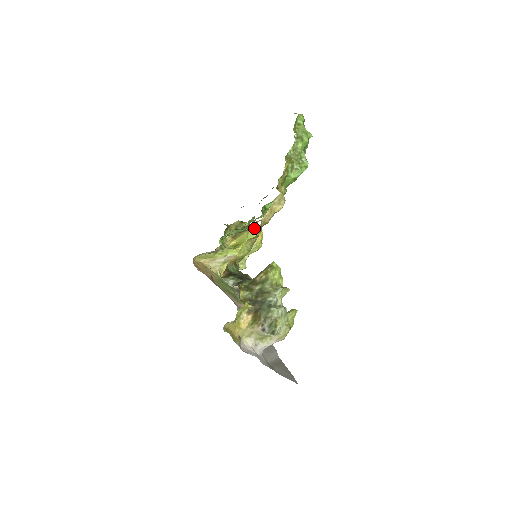
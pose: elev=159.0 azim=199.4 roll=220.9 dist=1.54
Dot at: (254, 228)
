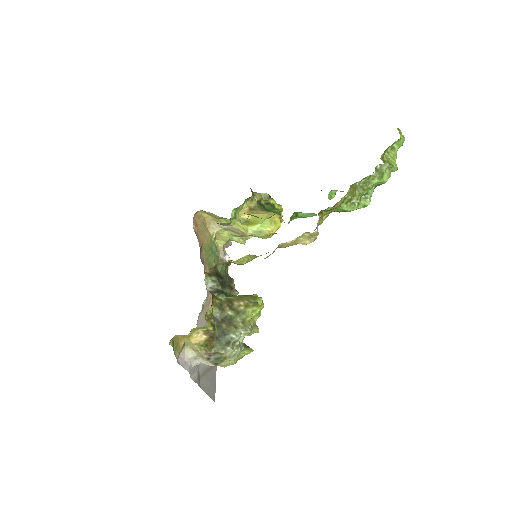
Dot at: (275, 217)
